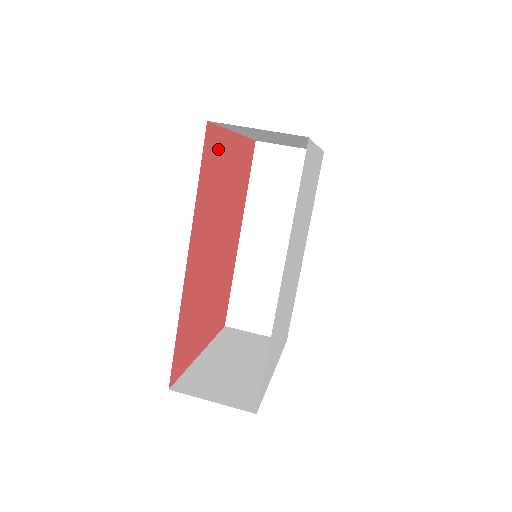
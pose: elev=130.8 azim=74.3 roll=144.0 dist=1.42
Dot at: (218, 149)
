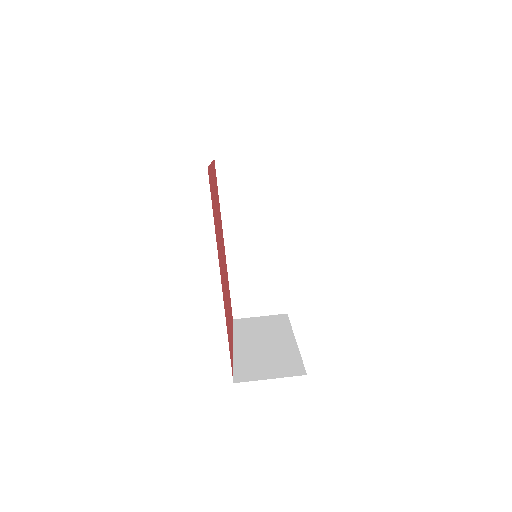
Dot at: (211, 183)
